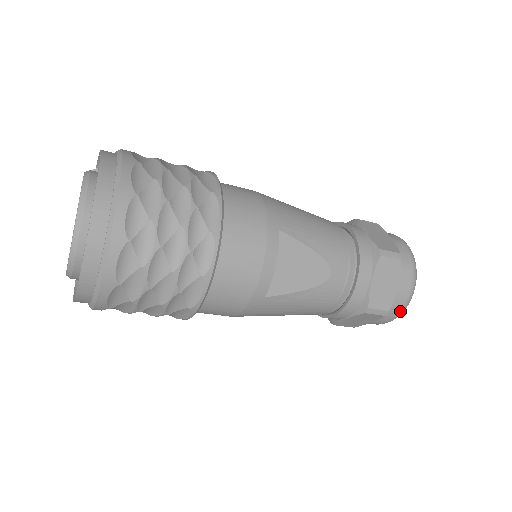
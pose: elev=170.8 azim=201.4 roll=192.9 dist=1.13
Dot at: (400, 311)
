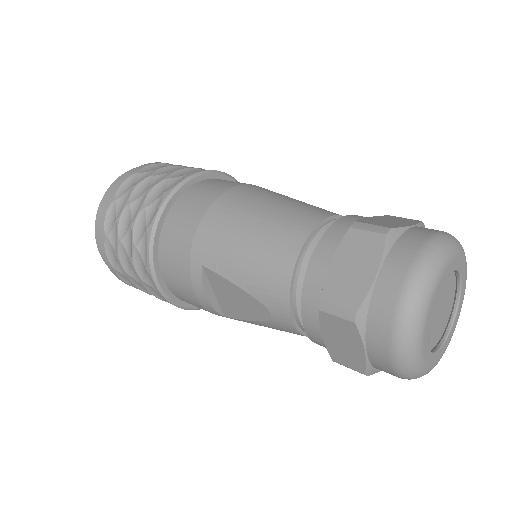
Dot at: (400, 377)
